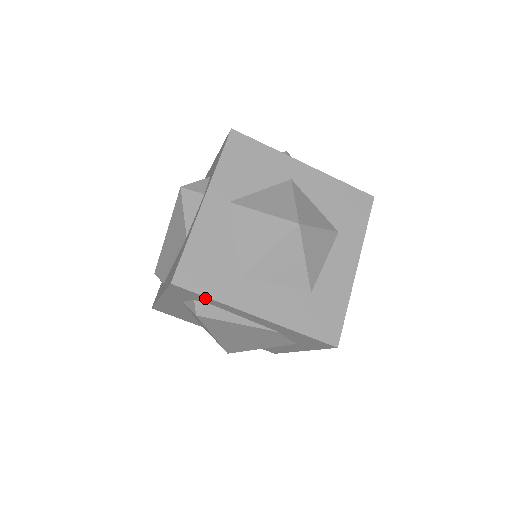
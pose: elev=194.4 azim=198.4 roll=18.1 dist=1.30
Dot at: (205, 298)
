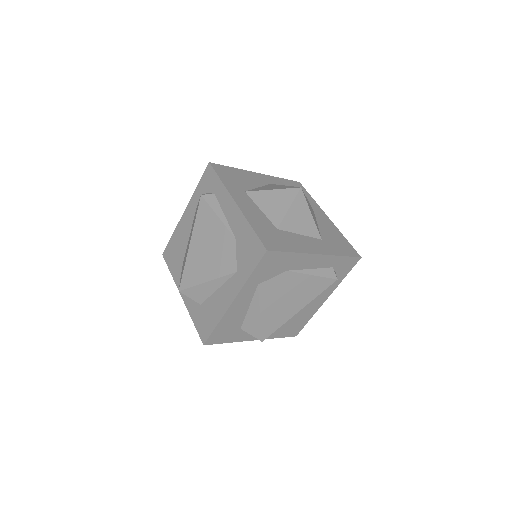
Dot at: (217, 181)
